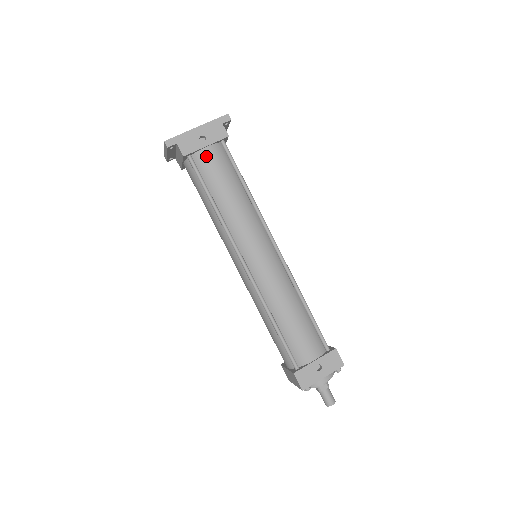
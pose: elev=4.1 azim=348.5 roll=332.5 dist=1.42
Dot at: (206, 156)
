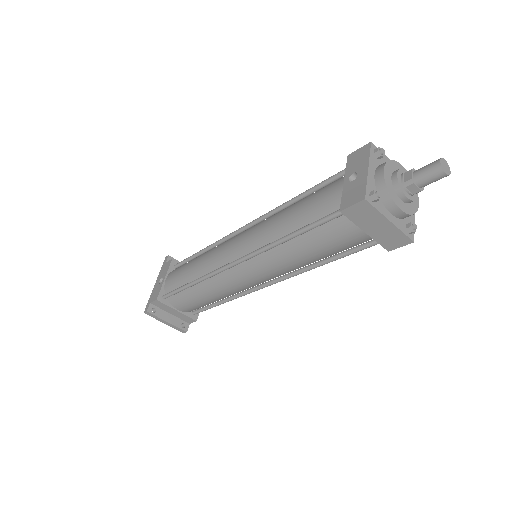
Dot at: (169, 281)
